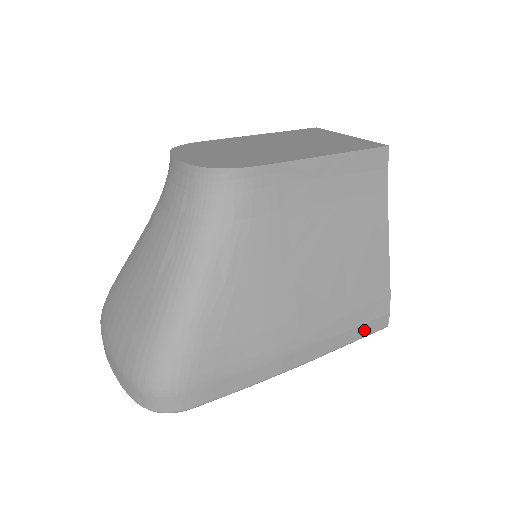
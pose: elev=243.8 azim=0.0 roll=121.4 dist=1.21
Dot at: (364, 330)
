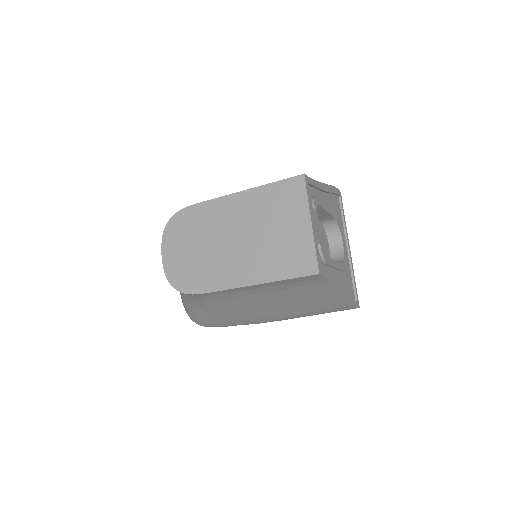
Dot at: occluded
